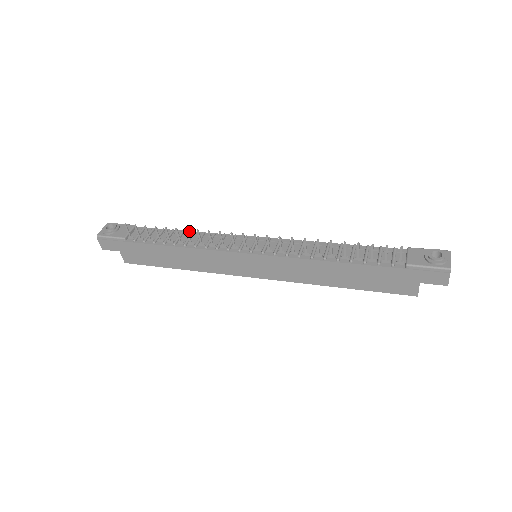
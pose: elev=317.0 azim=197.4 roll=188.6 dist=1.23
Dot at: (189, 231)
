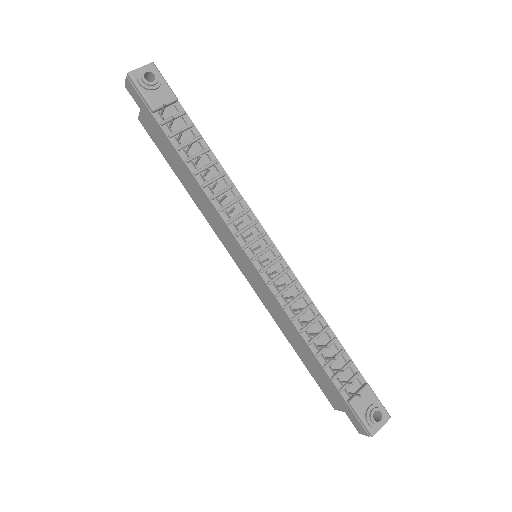
Dot at: (222, 167)
